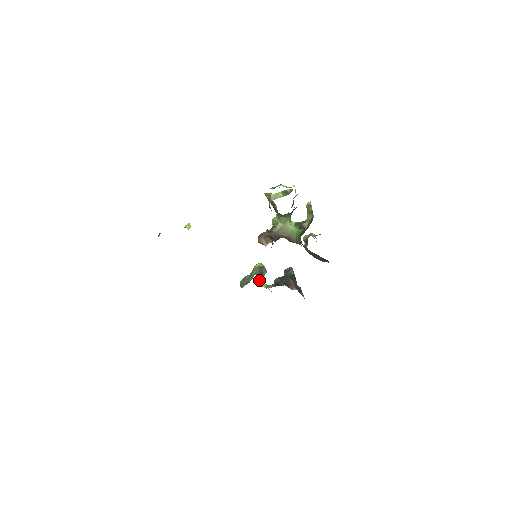
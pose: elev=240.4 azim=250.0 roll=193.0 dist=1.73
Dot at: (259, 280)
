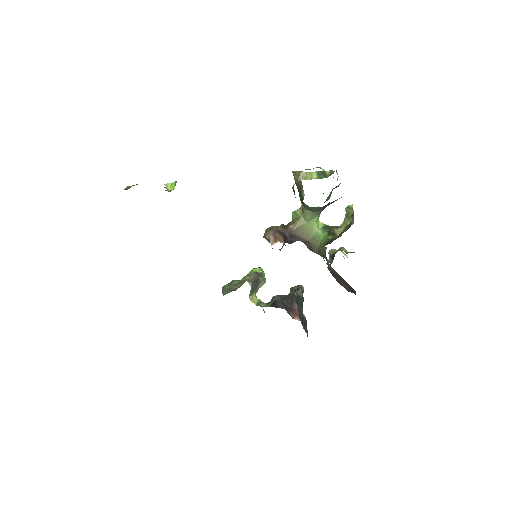
Dot at: (250, 291)
